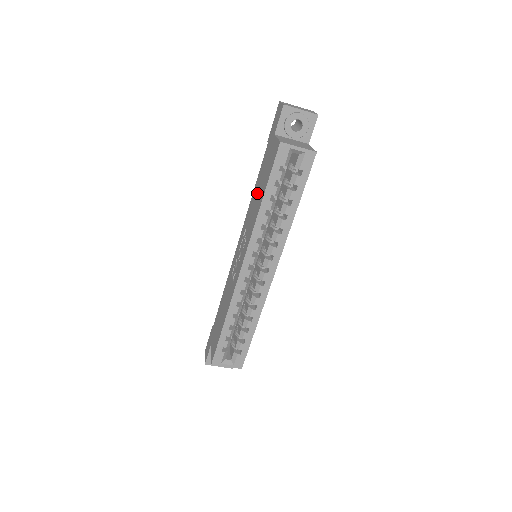
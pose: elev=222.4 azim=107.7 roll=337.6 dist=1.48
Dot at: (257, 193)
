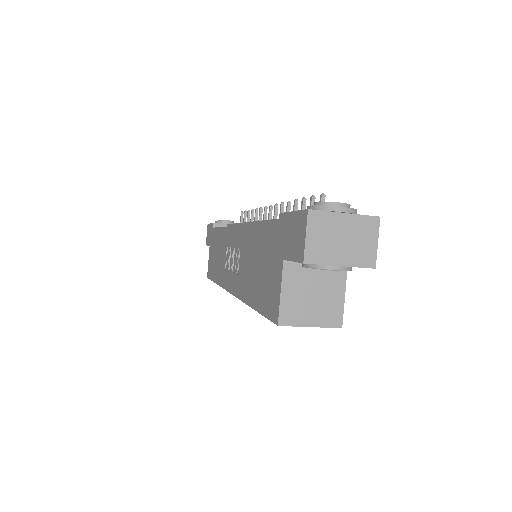
Dot at: (253, 260)
